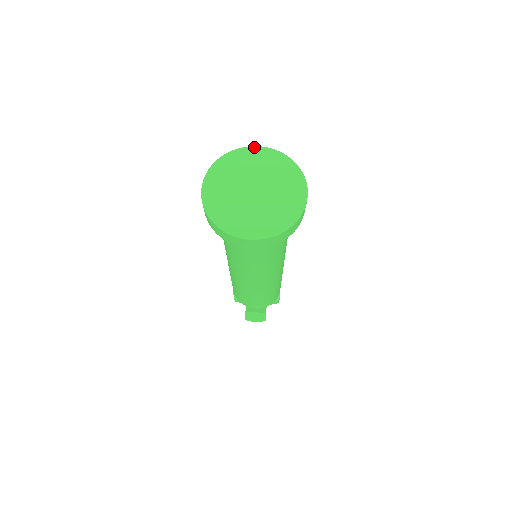
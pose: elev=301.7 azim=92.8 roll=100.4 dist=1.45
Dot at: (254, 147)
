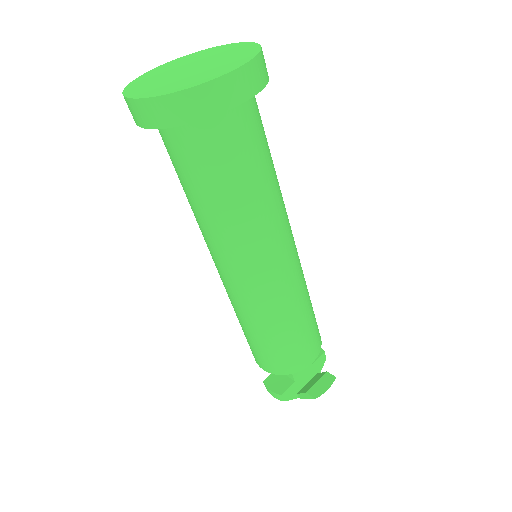
Dot at: (154, 69)
